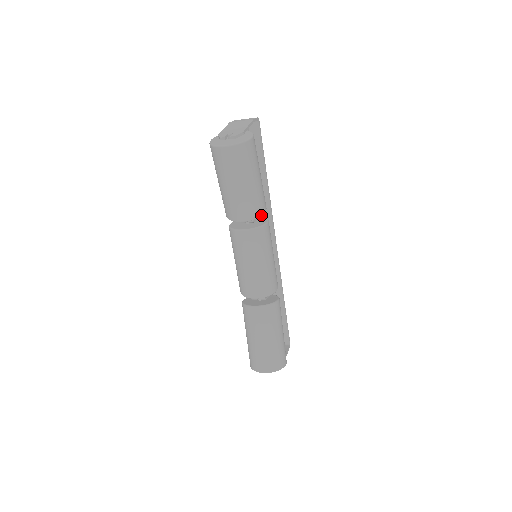
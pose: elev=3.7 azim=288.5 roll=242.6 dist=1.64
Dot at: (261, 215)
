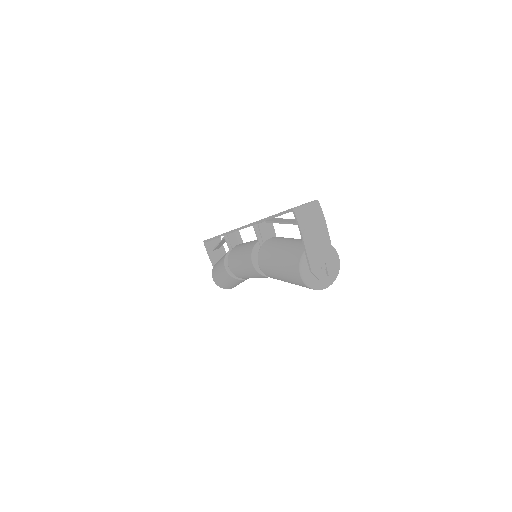
Dot at: occluded
